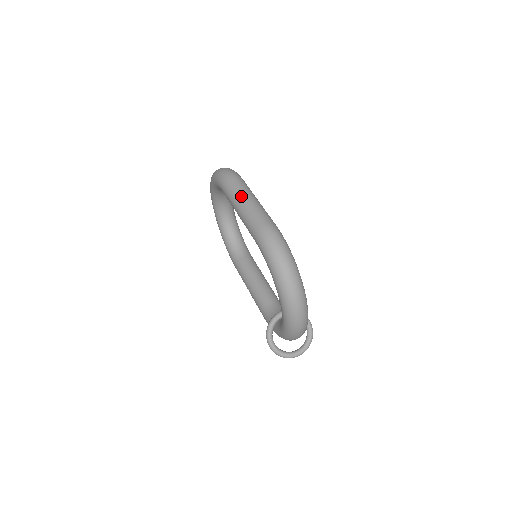
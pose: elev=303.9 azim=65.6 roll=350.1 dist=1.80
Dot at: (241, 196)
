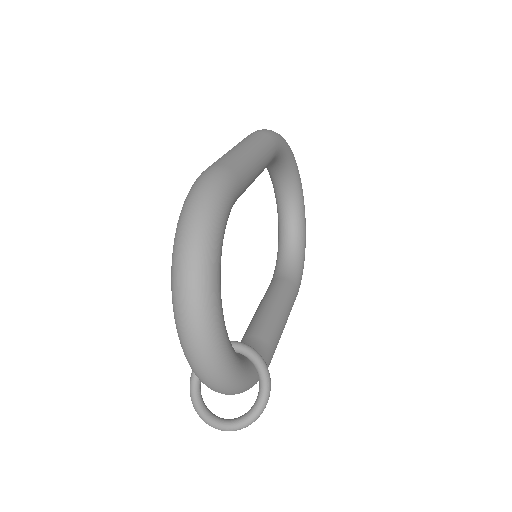
Dot at: (237, 144)
